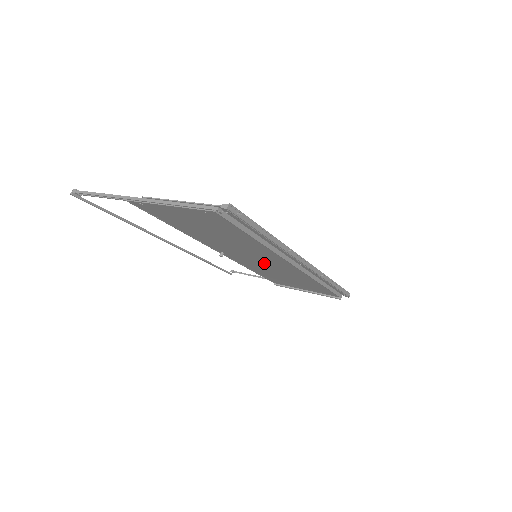
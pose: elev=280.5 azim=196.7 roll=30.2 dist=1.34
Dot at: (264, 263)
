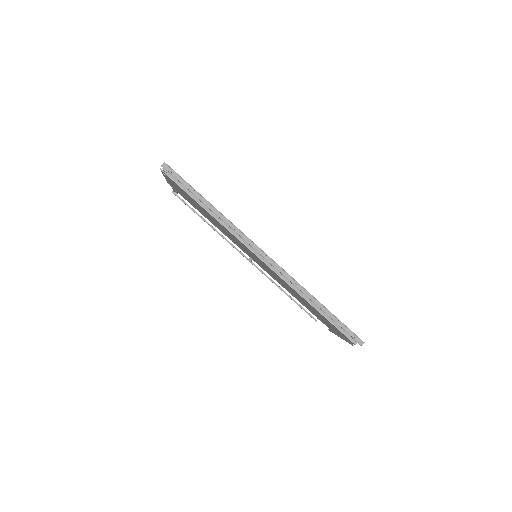
Dot at: (265, 267)
